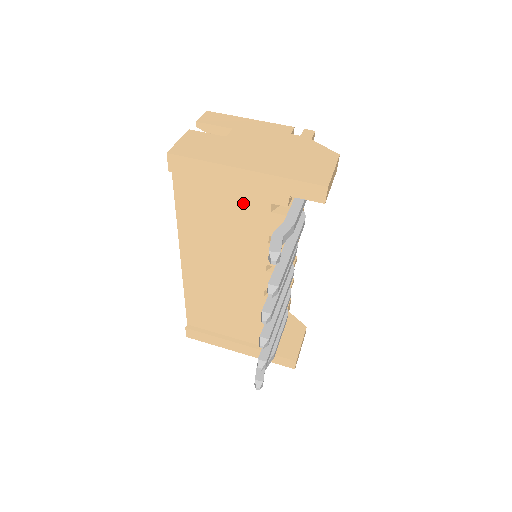
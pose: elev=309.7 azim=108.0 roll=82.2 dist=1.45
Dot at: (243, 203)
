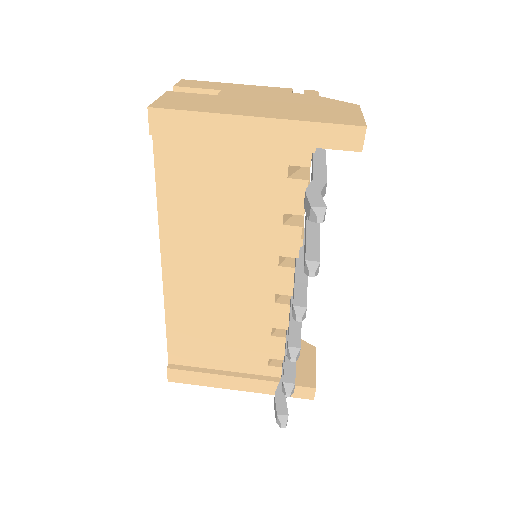
Dot at: (250, 170)
